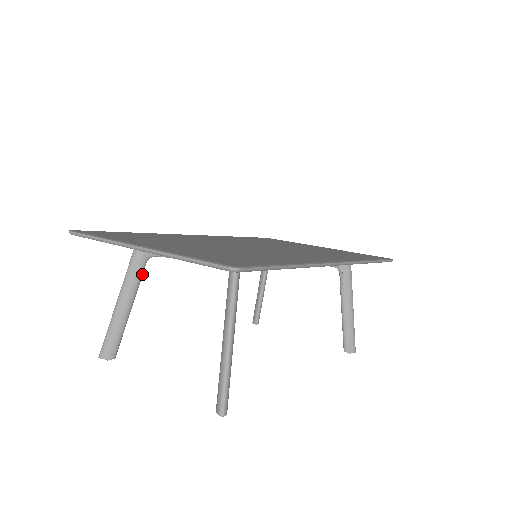
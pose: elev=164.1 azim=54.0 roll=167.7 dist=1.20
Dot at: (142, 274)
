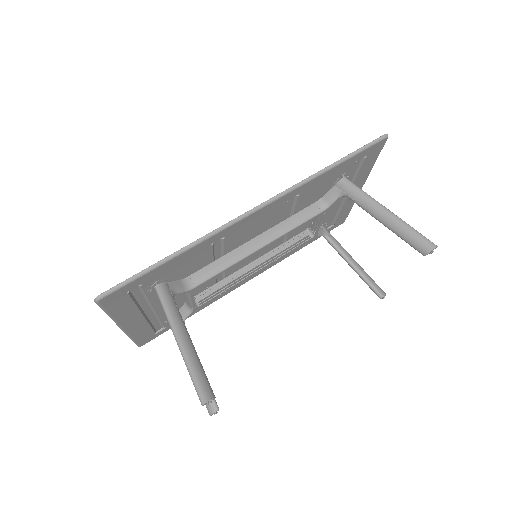
Dot at: occluded
